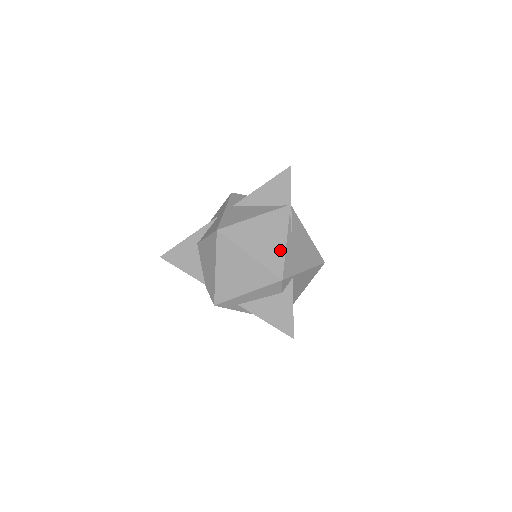
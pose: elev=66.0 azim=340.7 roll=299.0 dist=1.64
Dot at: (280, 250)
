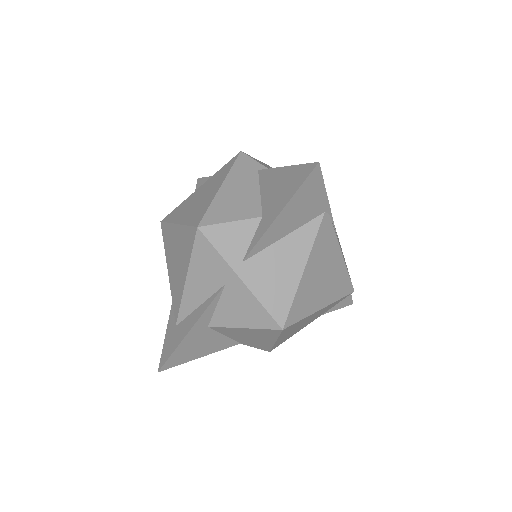
Dot at: (341, 269)
